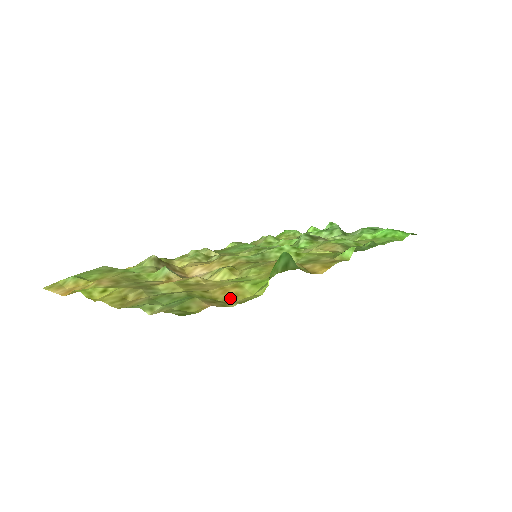
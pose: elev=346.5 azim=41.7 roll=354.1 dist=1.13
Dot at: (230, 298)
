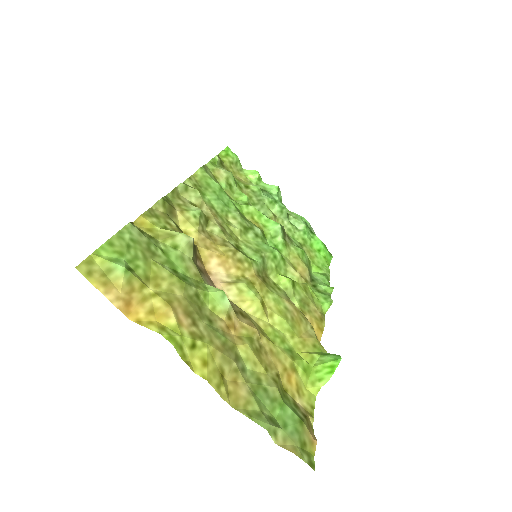
Dot at: (296, 394)
